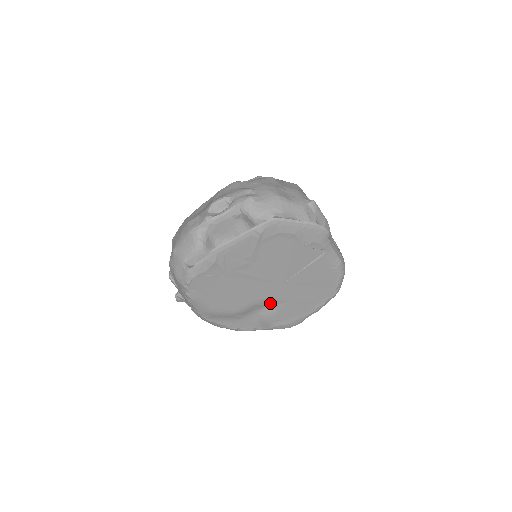
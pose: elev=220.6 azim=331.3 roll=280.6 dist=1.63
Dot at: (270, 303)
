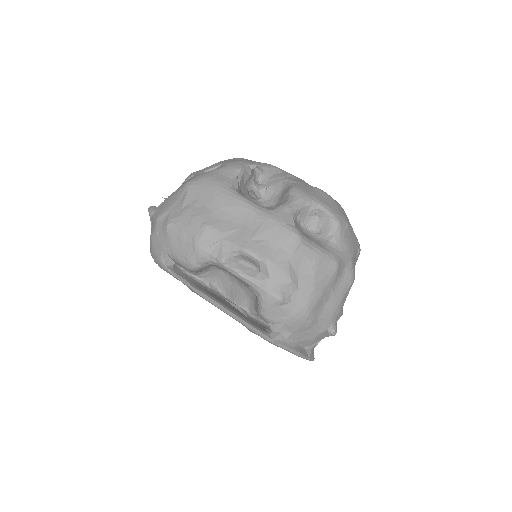
Dot at: occluded
